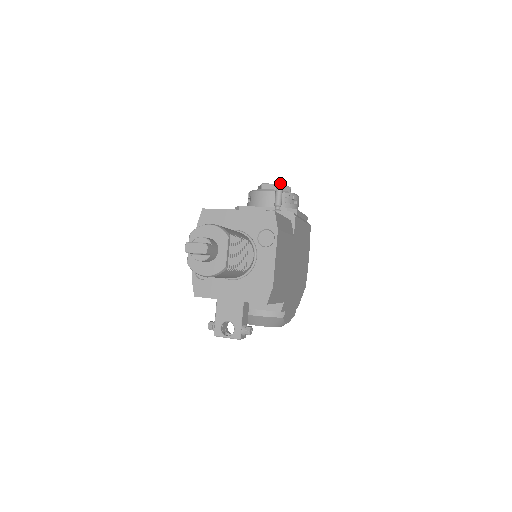
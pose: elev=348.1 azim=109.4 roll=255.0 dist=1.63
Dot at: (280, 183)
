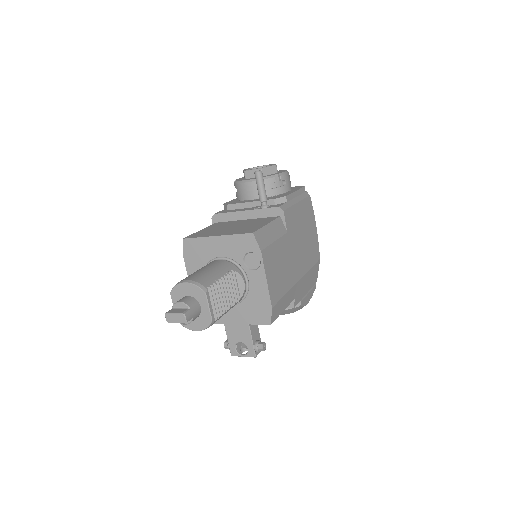
Dot at: (259, 177)
